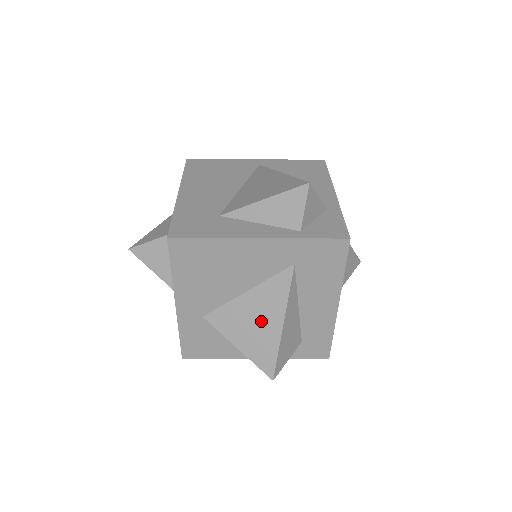
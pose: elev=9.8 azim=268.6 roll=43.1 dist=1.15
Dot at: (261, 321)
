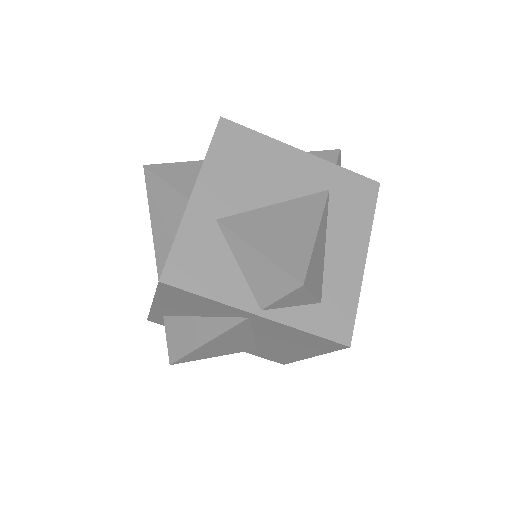
Dot at: (291, 227)
